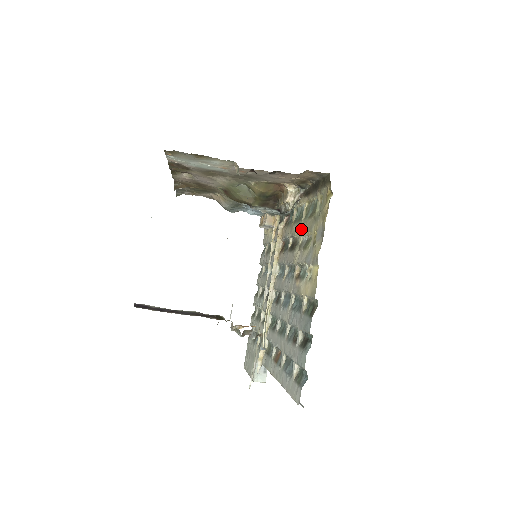
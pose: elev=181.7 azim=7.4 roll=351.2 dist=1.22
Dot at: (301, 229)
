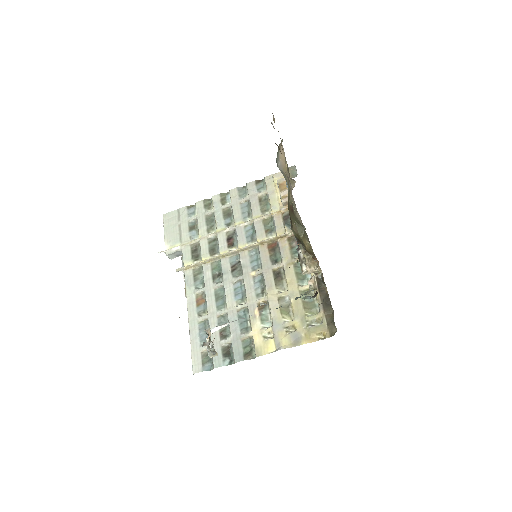
Dot at: (293, 291)
